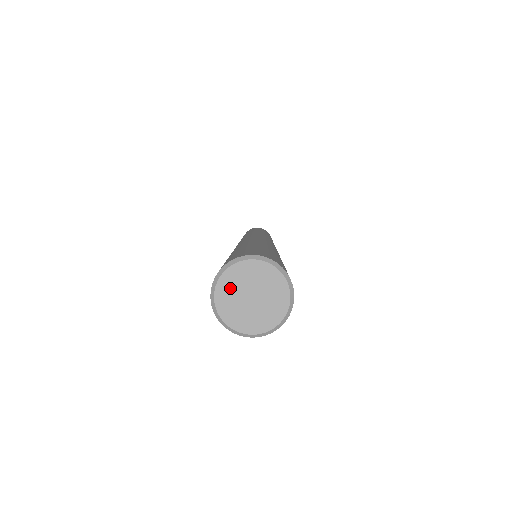
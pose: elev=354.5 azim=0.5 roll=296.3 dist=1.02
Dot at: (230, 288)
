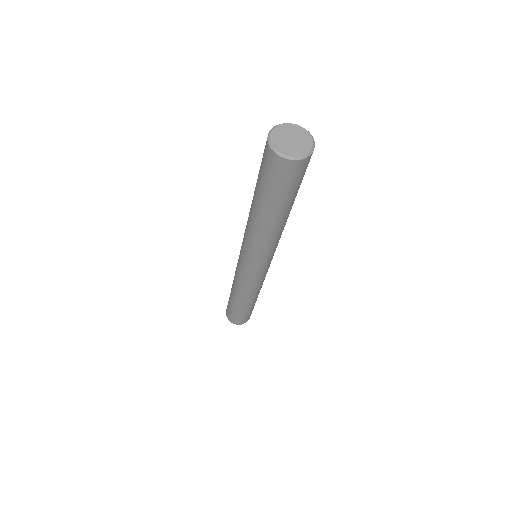
Dot at: (283, 131)
